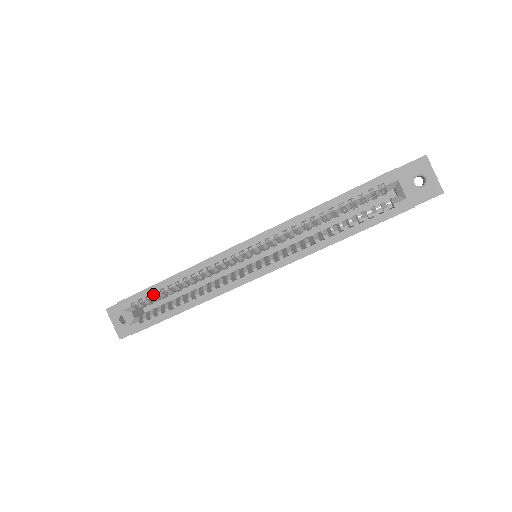
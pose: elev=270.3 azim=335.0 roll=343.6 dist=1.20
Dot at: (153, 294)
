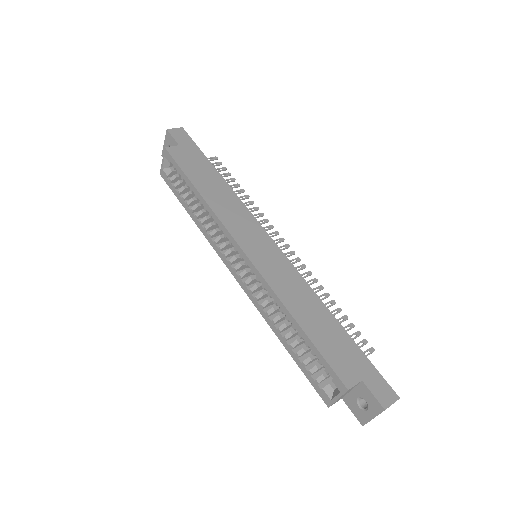
Dot at: (184, 179)
